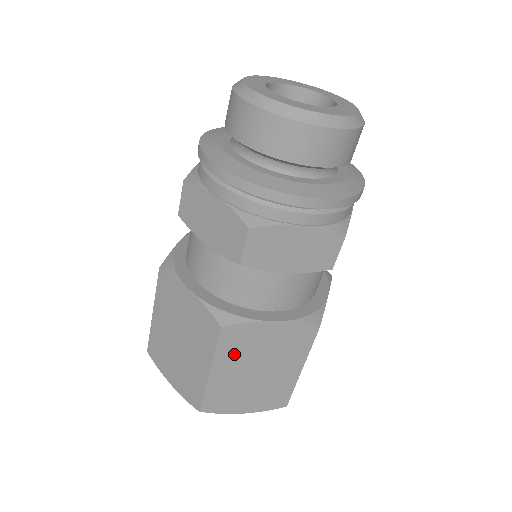
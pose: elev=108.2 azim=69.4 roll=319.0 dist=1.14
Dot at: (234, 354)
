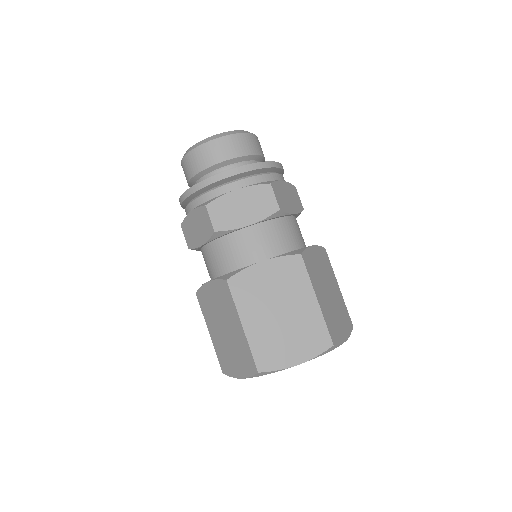
Dot at: (315, 279)
